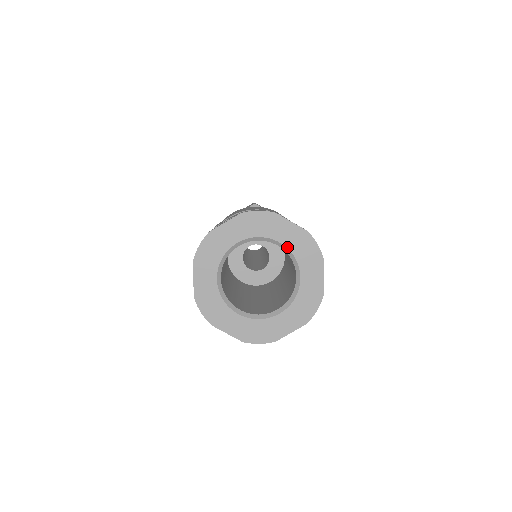
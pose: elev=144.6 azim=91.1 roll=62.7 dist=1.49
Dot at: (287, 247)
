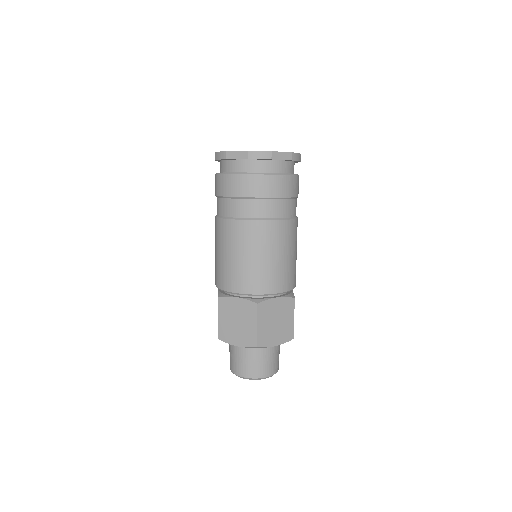
Dot at: occluded
